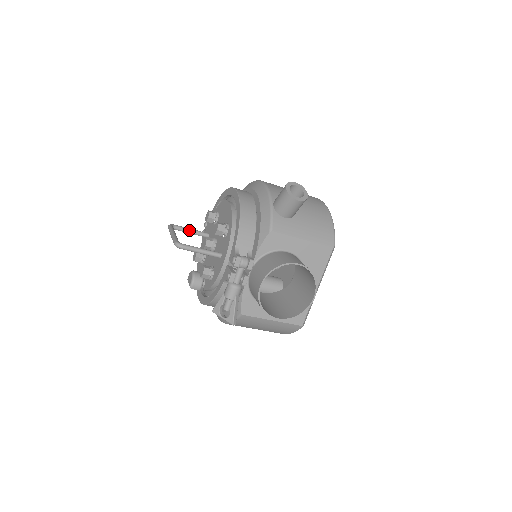
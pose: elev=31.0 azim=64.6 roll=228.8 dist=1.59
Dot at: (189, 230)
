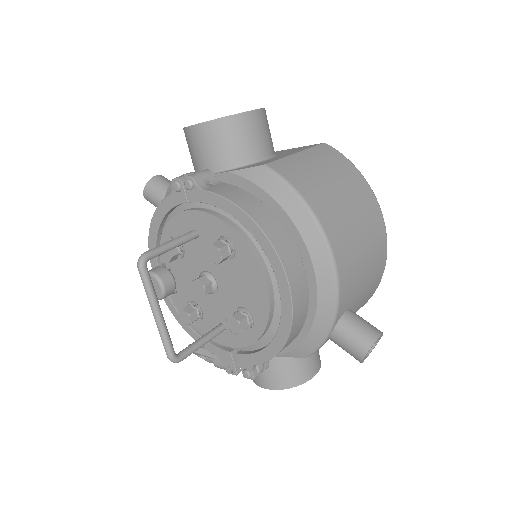
Dot at: occluded
